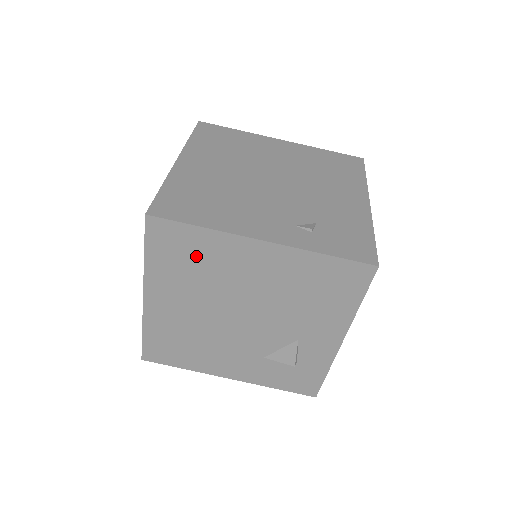
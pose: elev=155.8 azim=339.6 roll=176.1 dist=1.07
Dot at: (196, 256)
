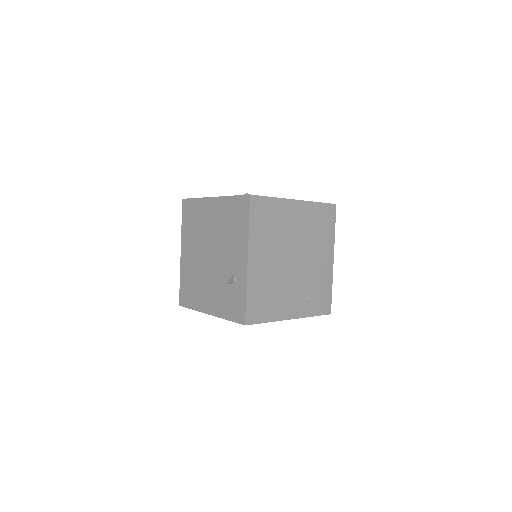
Dot at: occluded
